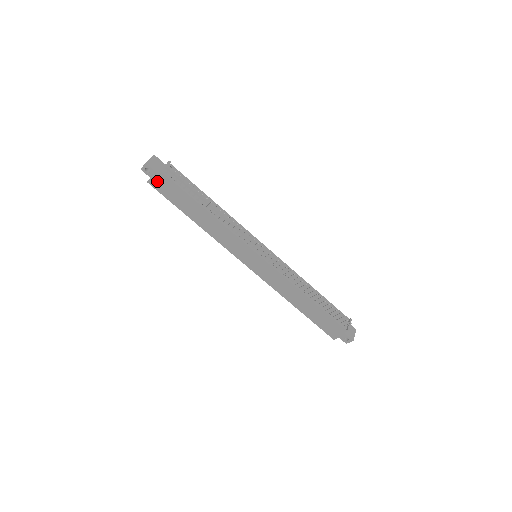
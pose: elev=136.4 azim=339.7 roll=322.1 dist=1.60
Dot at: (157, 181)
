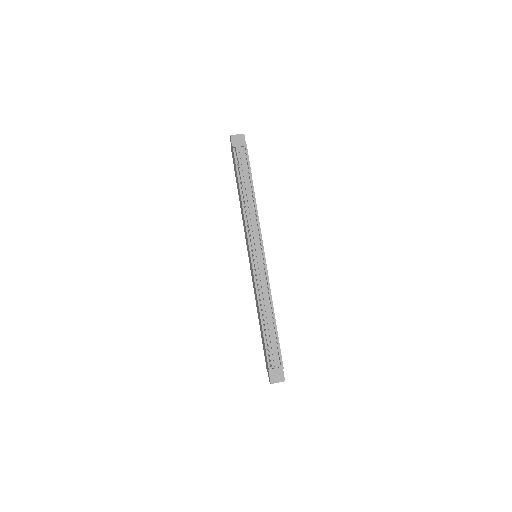
Dot at: occluded
